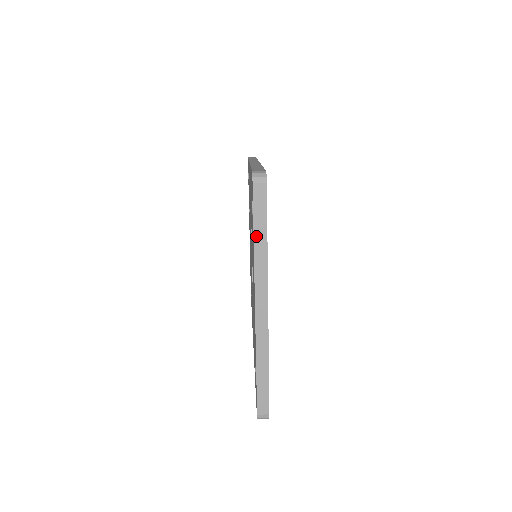
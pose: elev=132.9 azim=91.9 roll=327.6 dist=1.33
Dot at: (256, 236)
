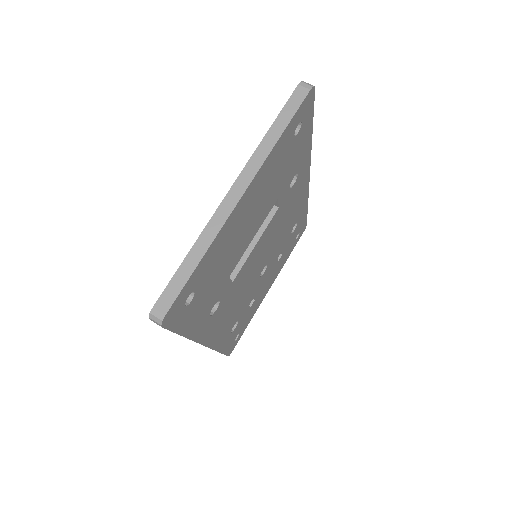
Dot at: (273, 127)
